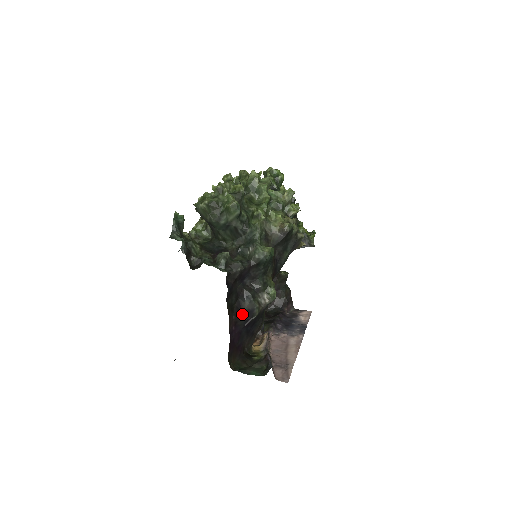
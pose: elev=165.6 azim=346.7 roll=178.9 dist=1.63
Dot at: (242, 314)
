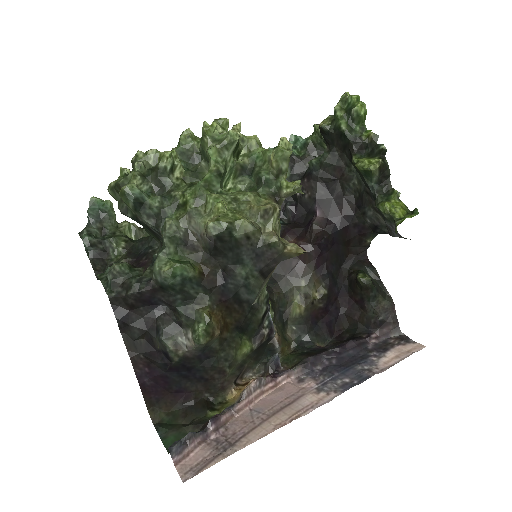
Dot at: (157, 354)
